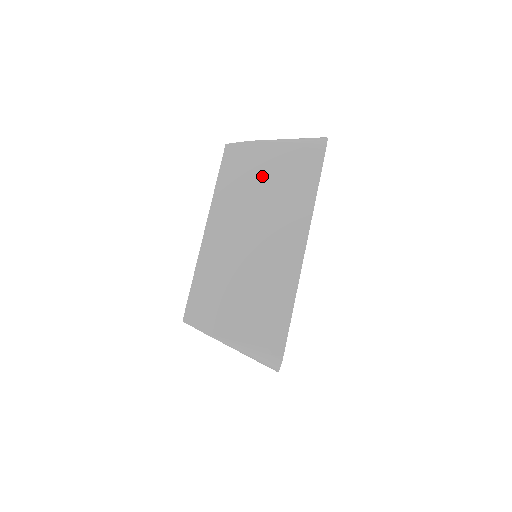
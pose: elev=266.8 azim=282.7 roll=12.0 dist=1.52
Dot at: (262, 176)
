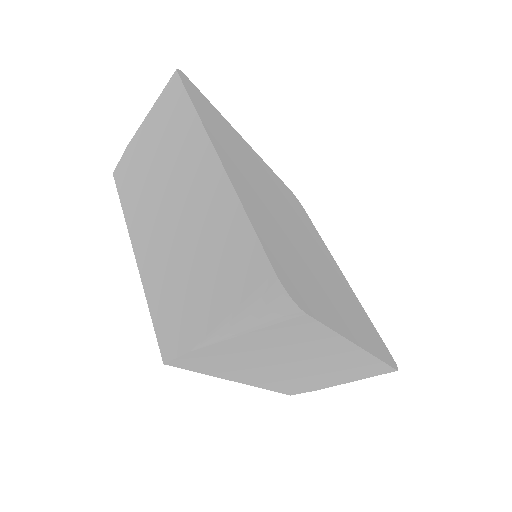
Dot at: (249, 354)
